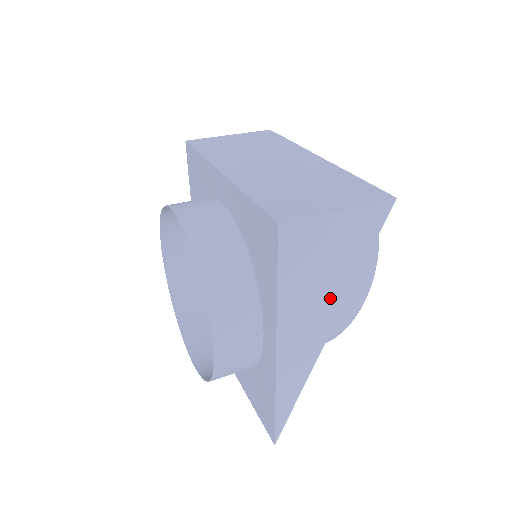
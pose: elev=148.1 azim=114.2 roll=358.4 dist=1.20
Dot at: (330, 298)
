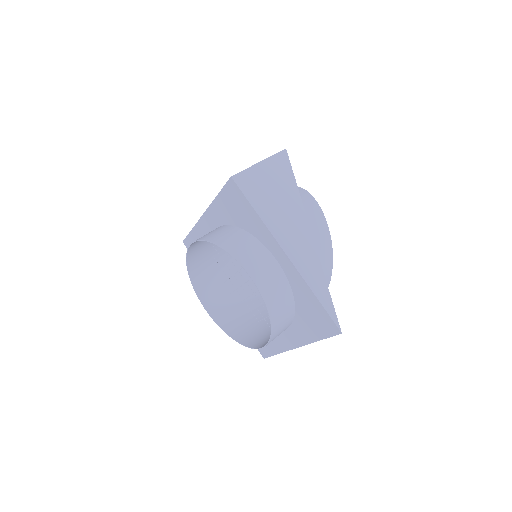
Dot at: (293, 211)
